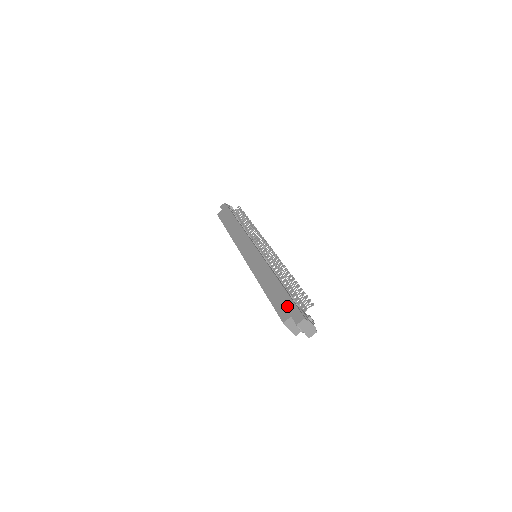
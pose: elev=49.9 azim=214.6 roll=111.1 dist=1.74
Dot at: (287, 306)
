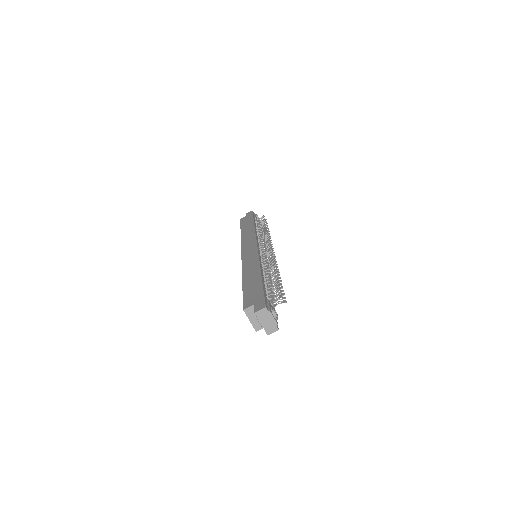
Dot at: (255, 295)
